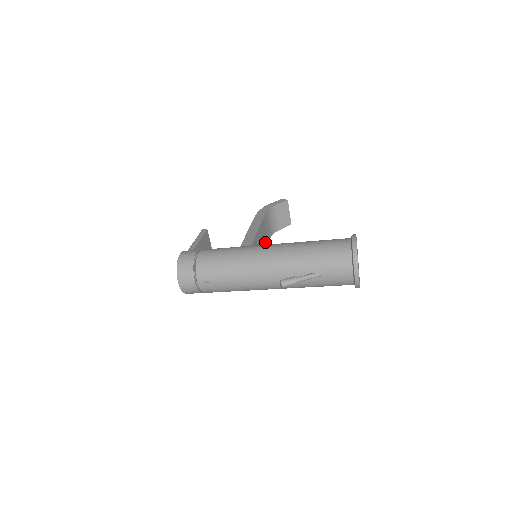
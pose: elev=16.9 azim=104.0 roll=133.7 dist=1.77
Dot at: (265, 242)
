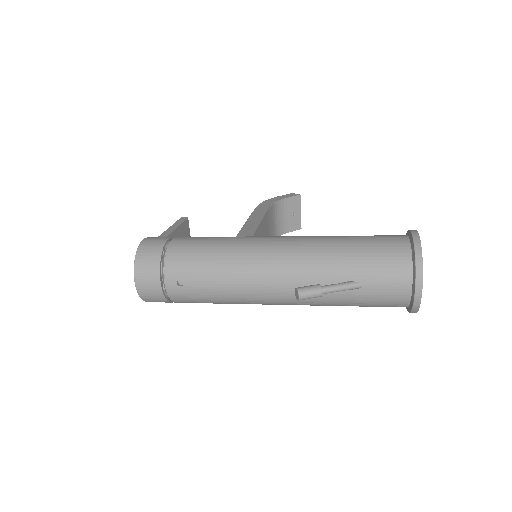
Dot at: occluded
